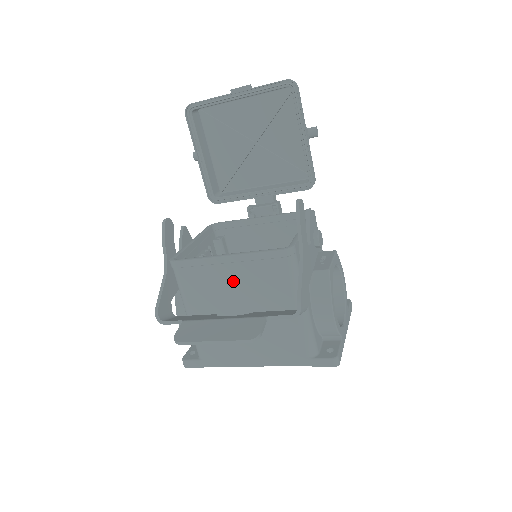
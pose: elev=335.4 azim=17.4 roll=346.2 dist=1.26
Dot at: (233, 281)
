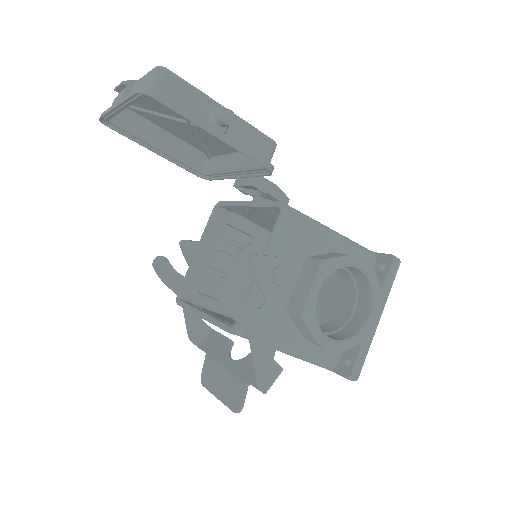
Dot at: occluded
